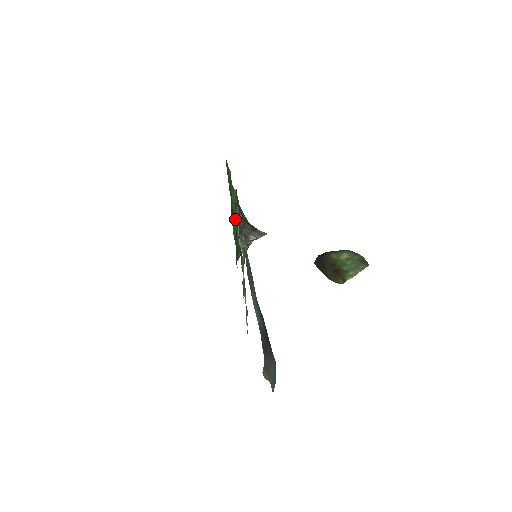
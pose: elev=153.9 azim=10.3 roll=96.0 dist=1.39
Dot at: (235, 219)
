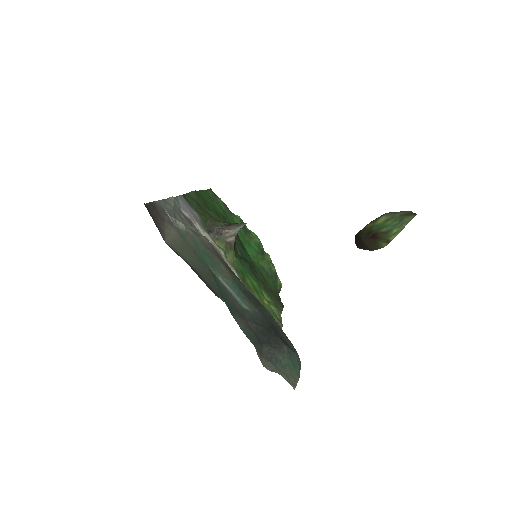
Dot at: (250, 244)
